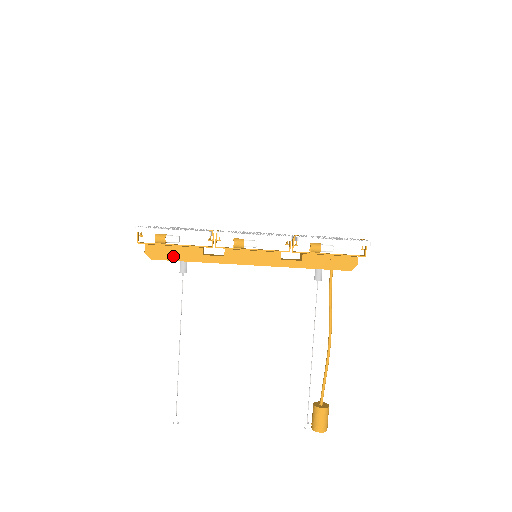
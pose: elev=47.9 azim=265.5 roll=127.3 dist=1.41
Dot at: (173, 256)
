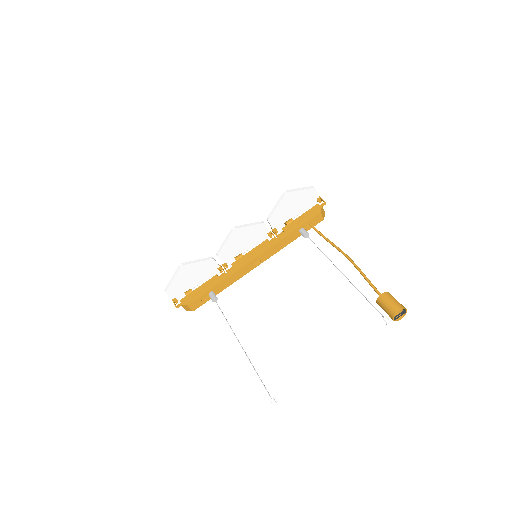
Dot at: (201, 293)
